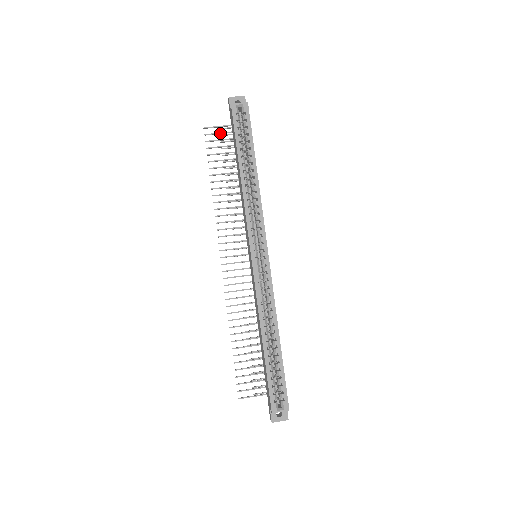
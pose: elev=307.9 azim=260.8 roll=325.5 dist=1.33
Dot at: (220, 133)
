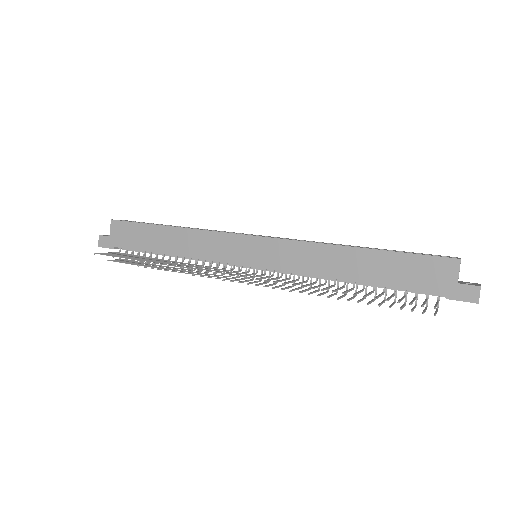
Dot at: (113, 254)
